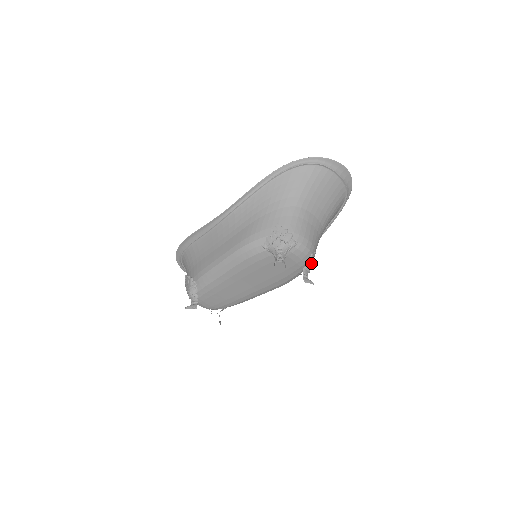
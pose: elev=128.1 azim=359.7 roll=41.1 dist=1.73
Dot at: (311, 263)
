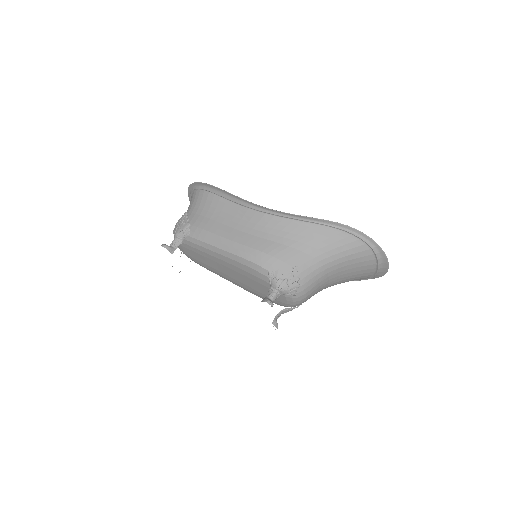
Dot at: (291, 310)
